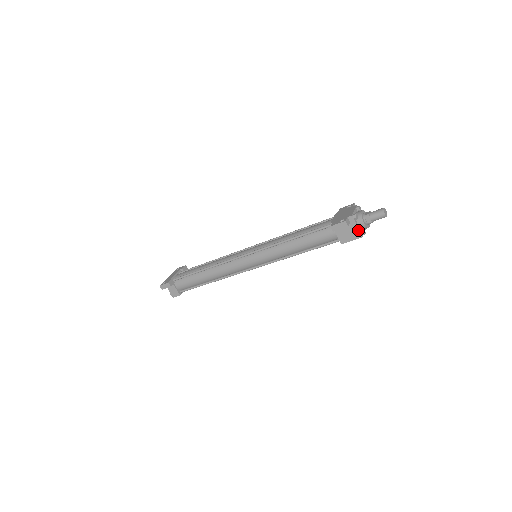
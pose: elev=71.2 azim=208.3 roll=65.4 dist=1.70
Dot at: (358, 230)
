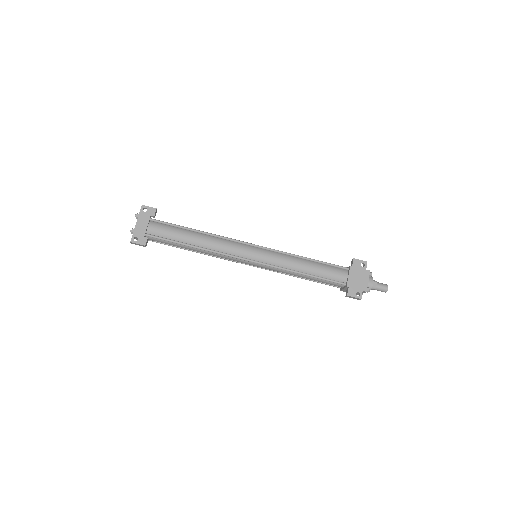
Dot at: occluded
